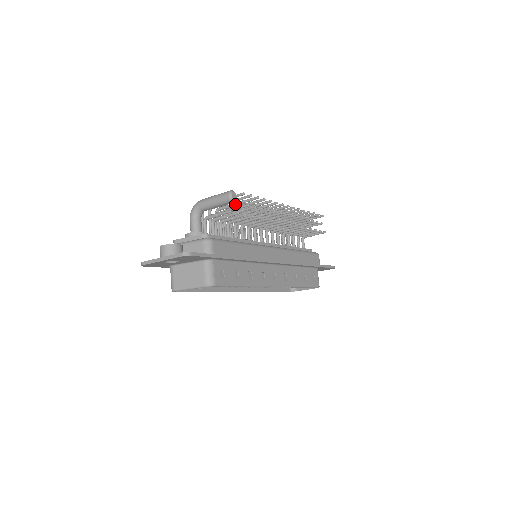
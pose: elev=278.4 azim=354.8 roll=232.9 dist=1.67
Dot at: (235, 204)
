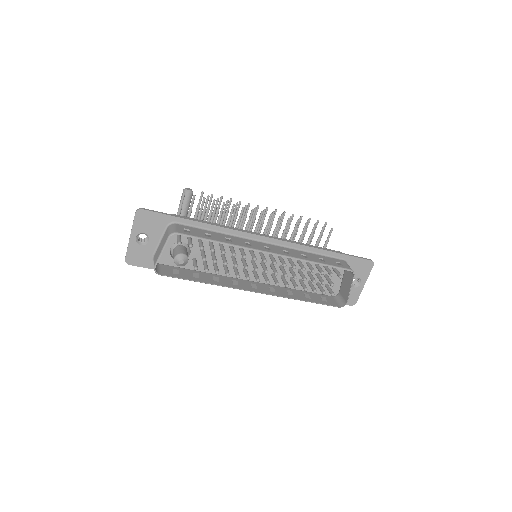
Dot at: occluded
